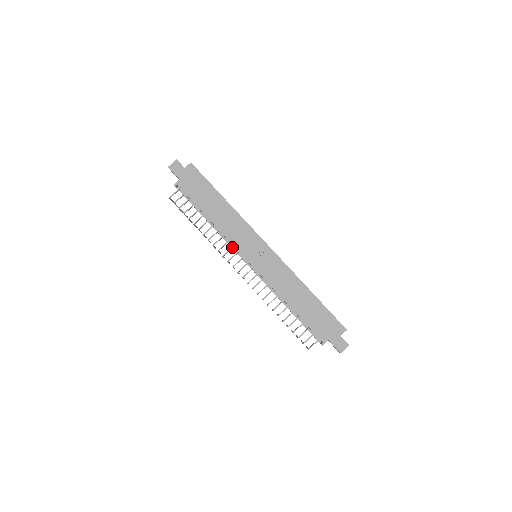
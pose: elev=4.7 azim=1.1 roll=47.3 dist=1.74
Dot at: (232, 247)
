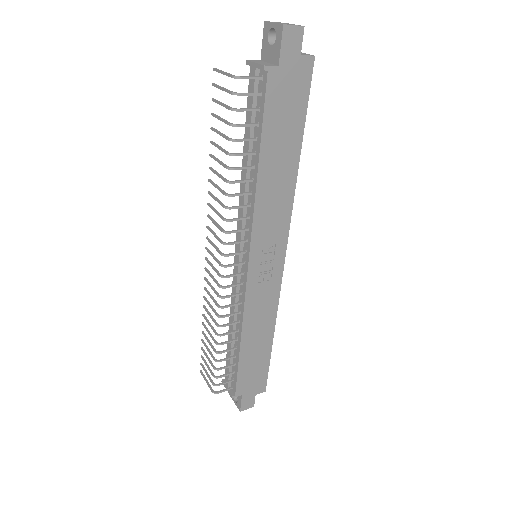
Dot at: (246, 229)
